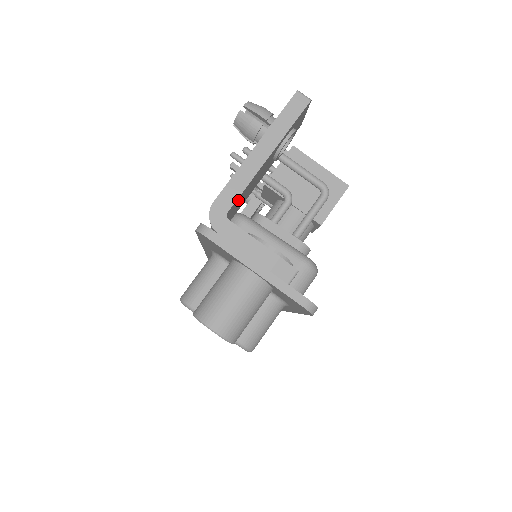
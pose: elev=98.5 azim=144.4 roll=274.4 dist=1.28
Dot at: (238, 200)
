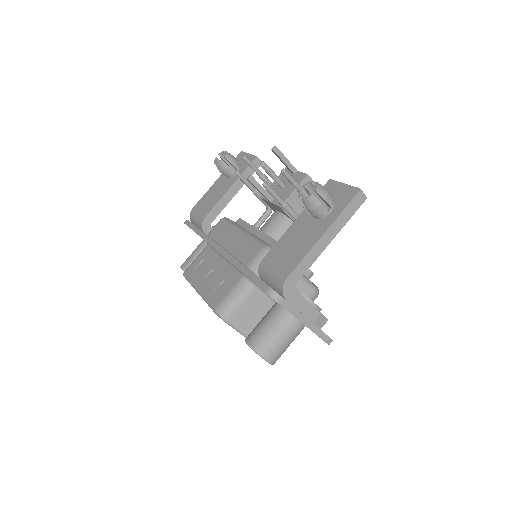
Dot at: occluded
